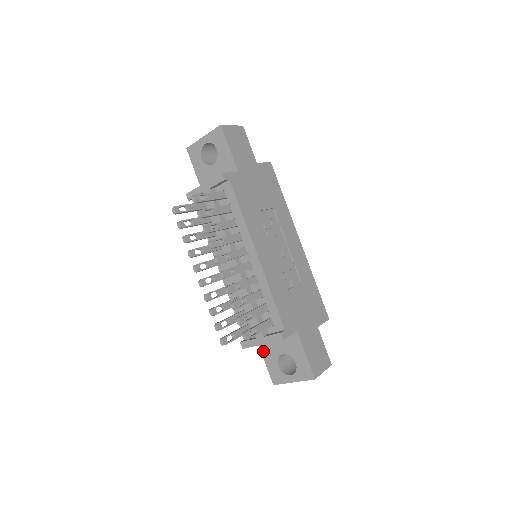
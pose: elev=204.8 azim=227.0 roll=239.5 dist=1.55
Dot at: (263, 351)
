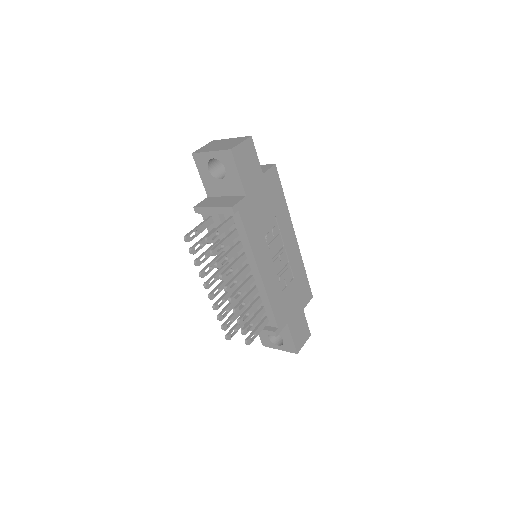
Dot at: occluded
